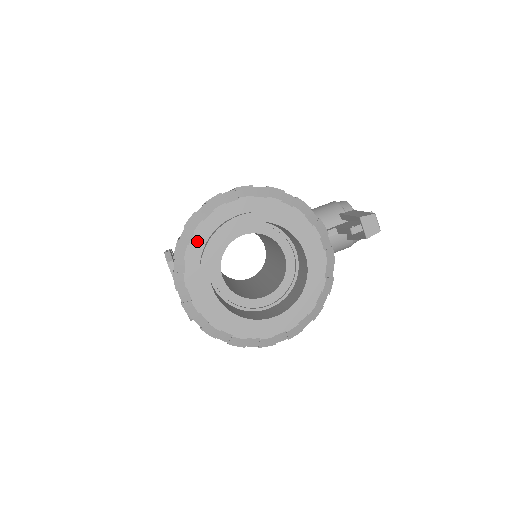
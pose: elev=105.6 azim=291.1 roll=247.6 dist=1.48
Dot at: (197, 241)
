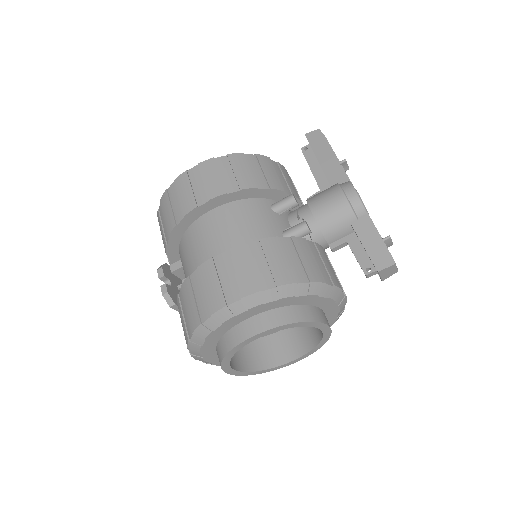
Dot at: (210, 342)
